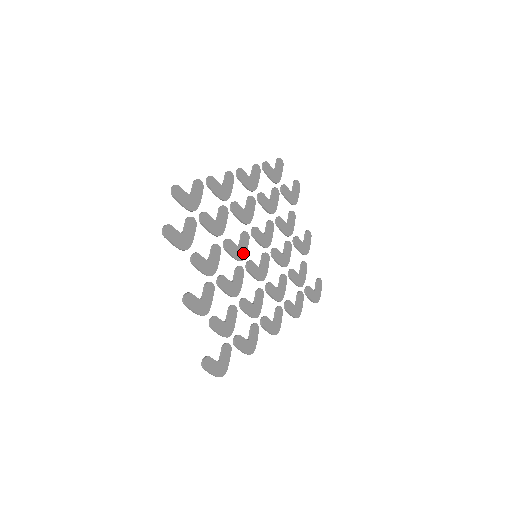
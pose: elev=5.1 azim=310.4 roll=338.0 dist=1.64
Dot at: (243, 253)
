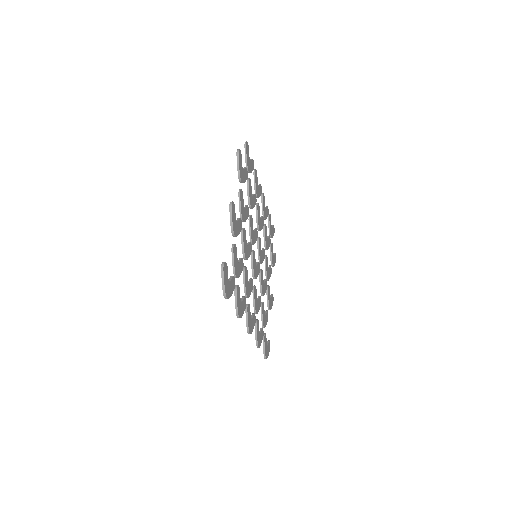
Dot at: (254, 240)
